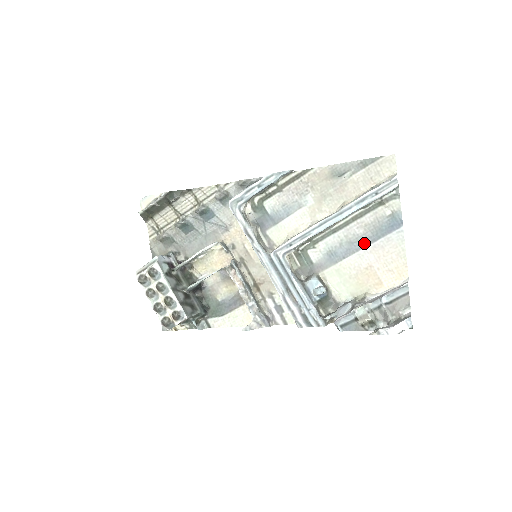
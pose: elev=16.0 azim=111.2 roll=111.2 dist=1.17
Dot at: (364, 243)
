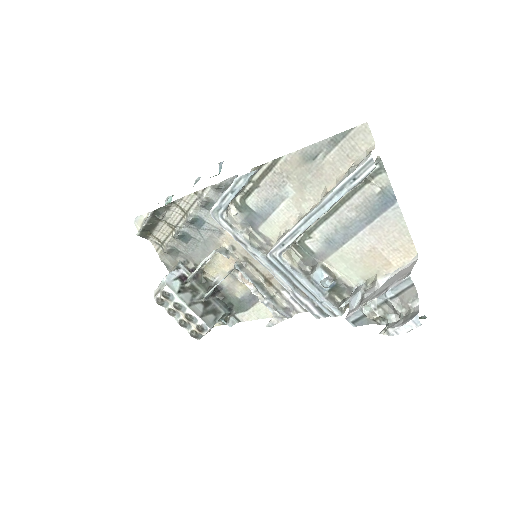
Dot at: (360, 226)
